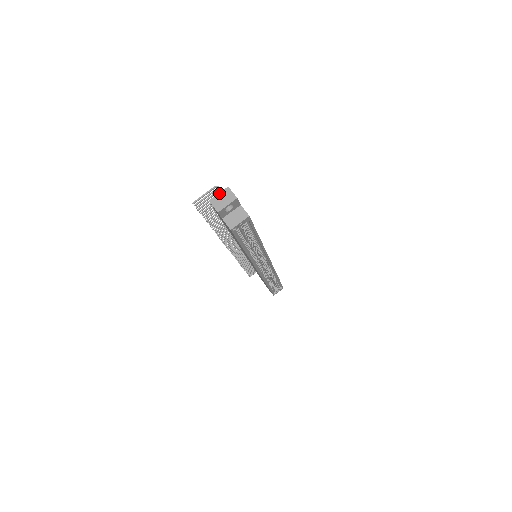
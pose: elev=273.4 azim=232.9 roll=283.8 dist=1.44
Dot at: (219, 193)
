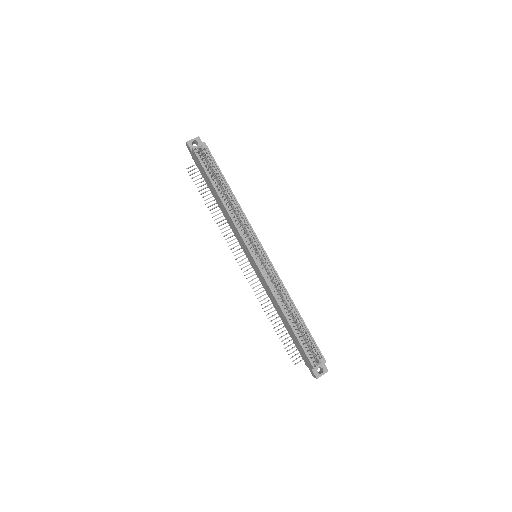
Dot at: (193, 142)
